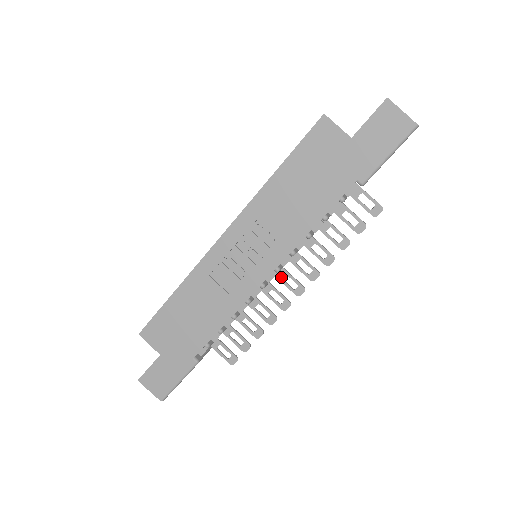
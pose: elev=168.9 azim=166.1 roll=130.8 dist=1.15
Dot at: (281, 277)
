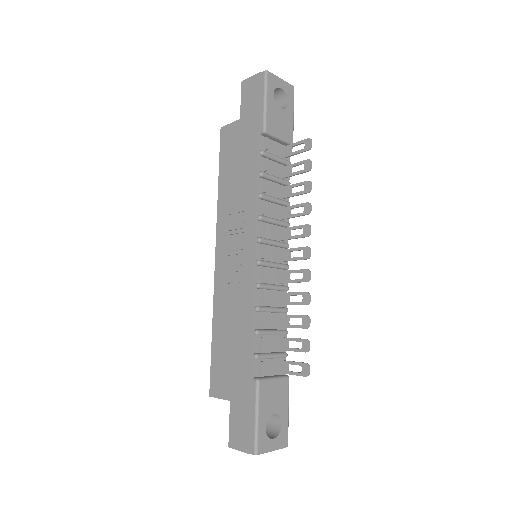
Dot at: (288, 257)
